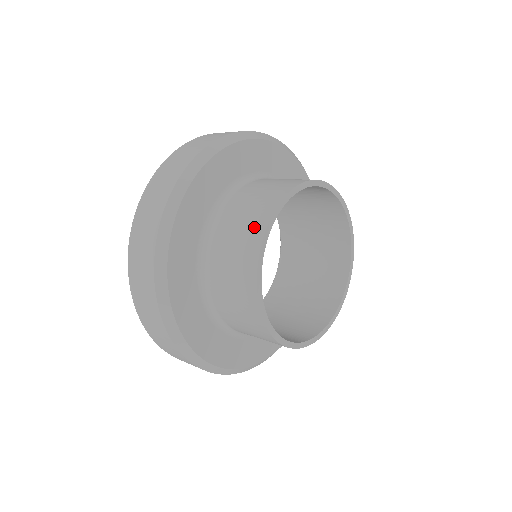
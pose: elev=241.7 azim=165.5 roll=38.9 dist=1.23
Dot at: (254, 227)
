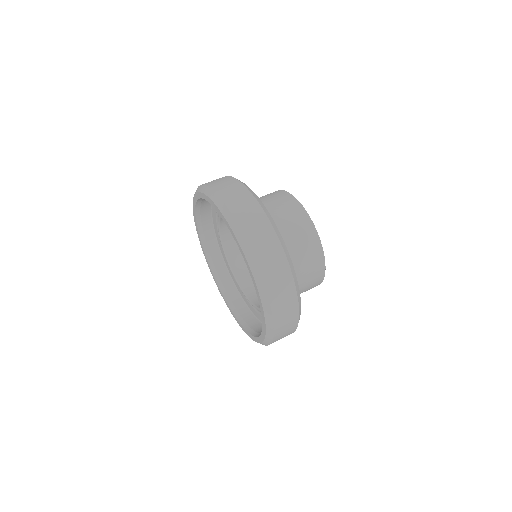
Dot at: occluded
